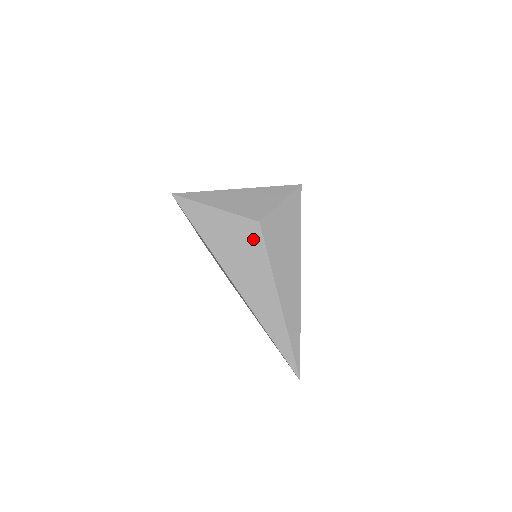
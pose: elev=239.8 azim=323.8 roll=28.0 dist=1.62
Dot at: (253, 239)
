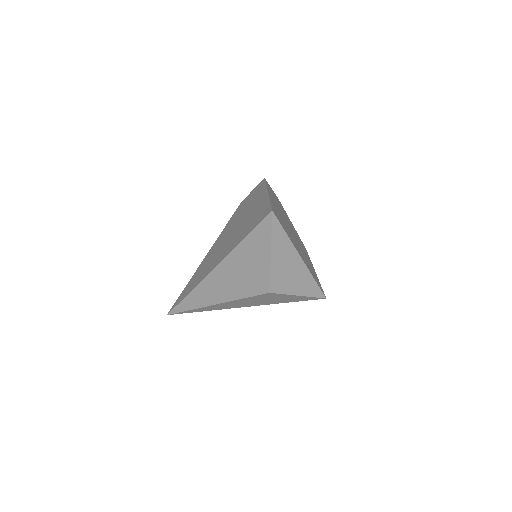
Dot at: (253, 287)
